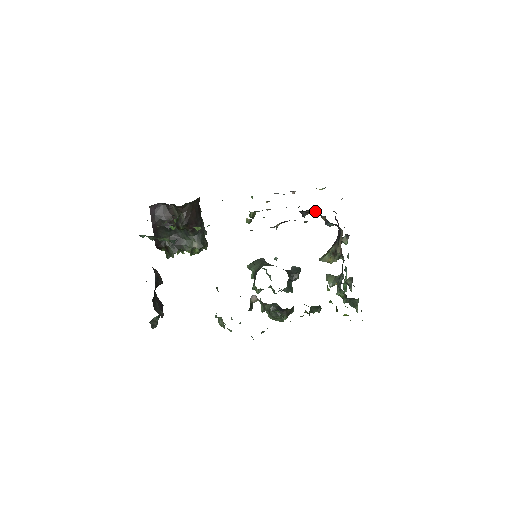
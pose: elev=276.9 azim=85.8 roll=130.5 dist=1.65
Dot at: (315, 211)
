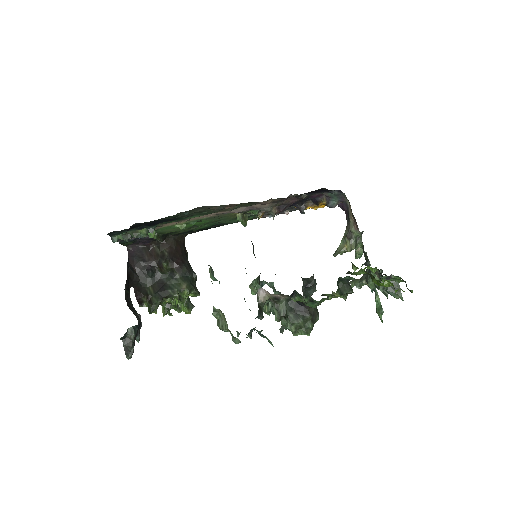
Dot at: (313, 202)
